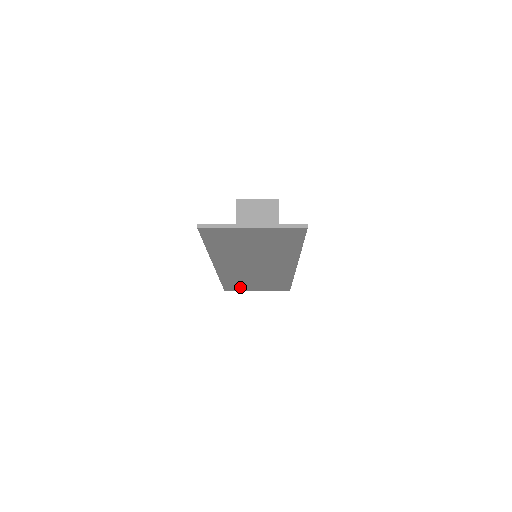
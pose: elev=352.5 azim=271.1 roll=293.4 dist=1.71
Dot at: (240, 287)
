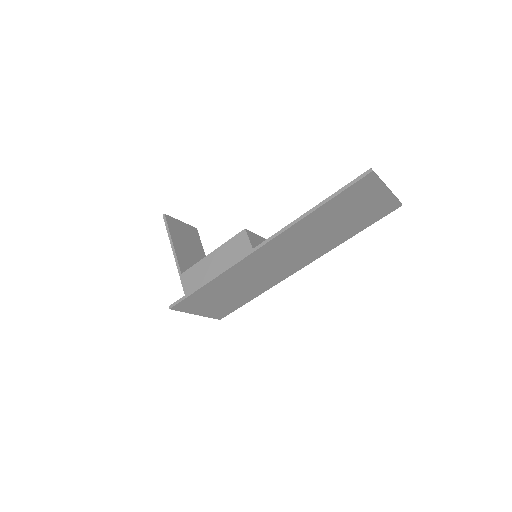
Dot at: (199, 301)
